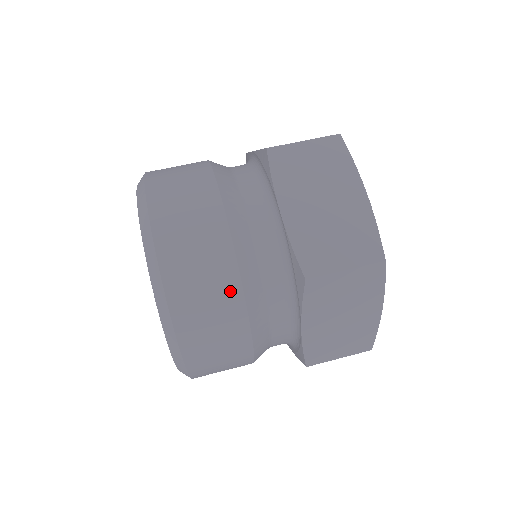
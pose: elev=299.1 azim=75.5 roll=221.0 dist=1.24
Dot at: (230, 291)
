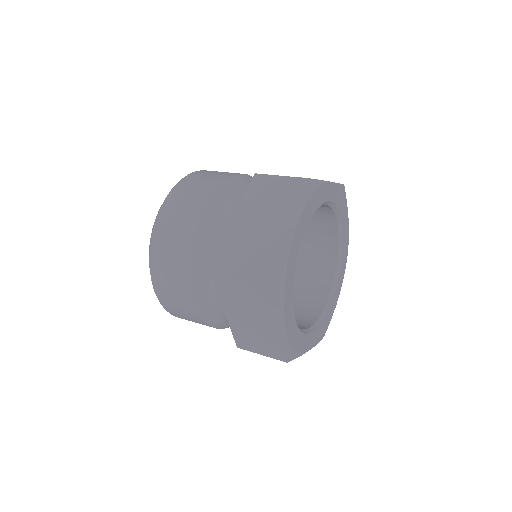
Dot at: (215, 182)
